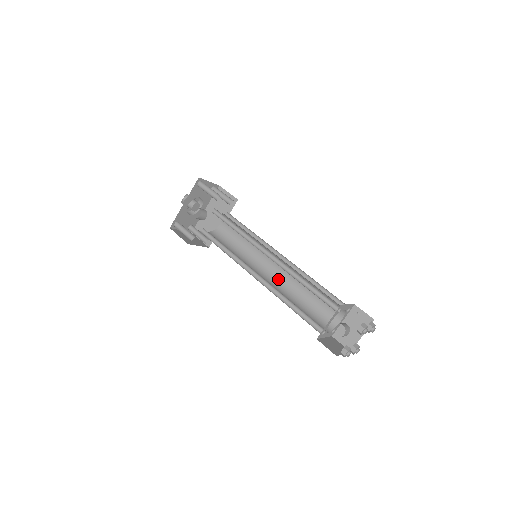
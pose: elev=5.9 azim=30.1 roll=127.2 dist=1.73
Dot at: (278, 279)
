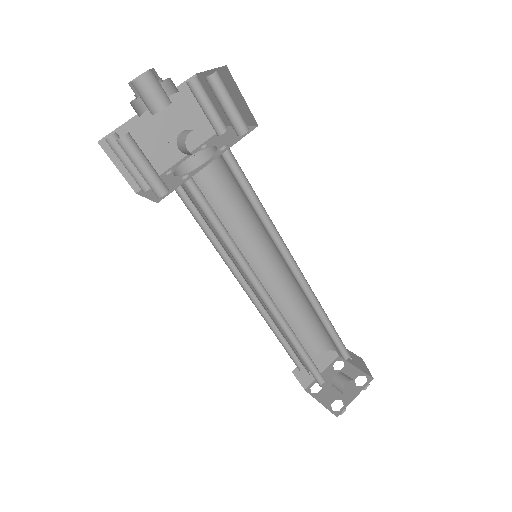
Dot at: occluded
